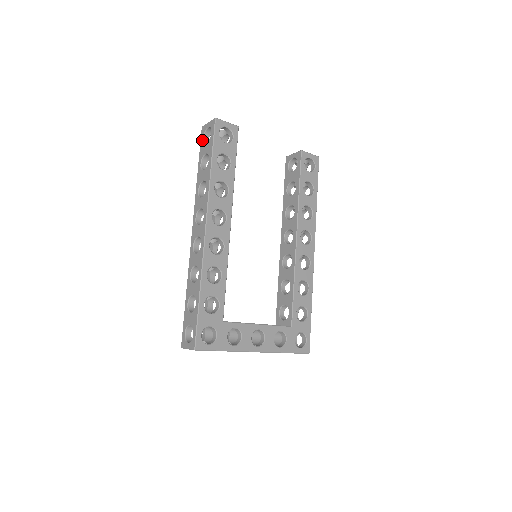
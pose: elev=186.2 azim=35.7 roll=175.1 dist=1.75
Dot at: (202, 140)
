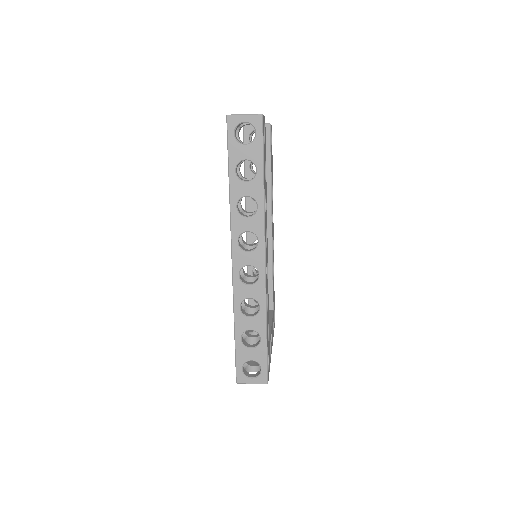
Dot at: (233, 137)
